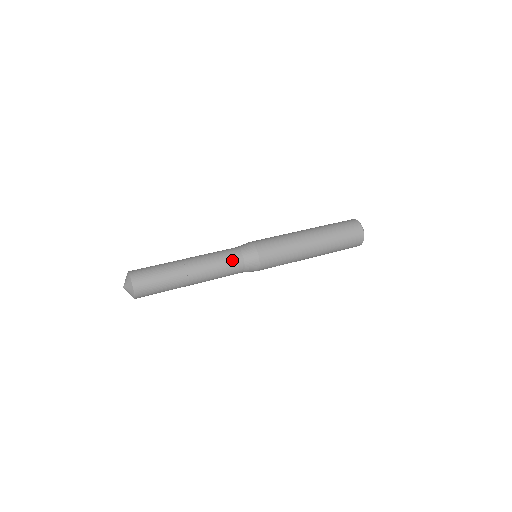
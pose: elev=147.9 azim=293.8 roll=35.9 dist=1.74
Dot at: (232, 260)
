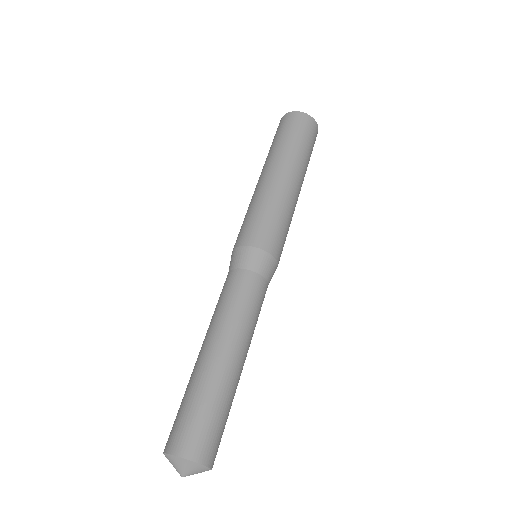
Dot at: (260, 296)
